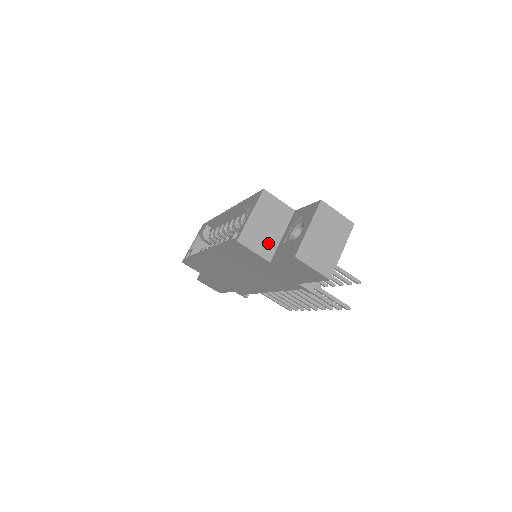
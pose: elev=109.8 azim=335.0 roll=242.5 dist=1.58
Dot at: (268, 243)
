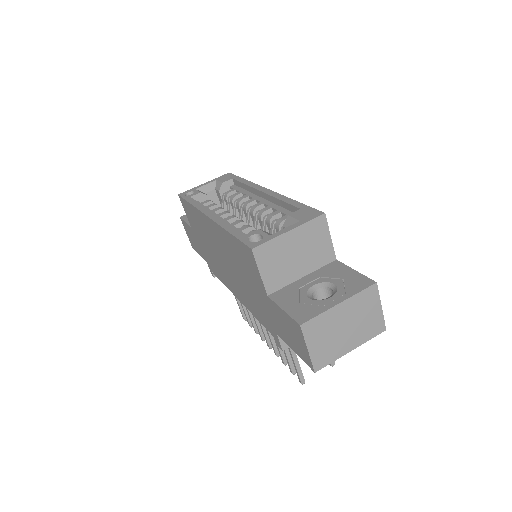
Dot at: (282, 274)
